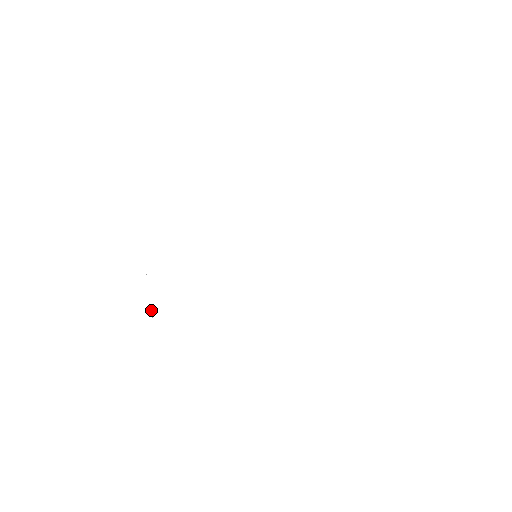
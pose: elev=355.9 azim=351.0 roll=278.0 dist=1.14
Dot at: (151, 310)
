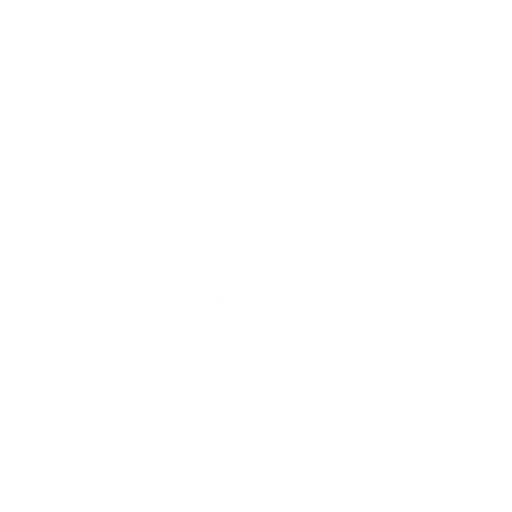
Dot at: occluded
